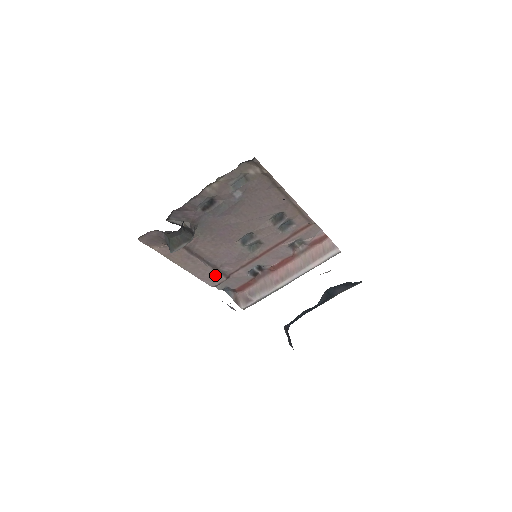
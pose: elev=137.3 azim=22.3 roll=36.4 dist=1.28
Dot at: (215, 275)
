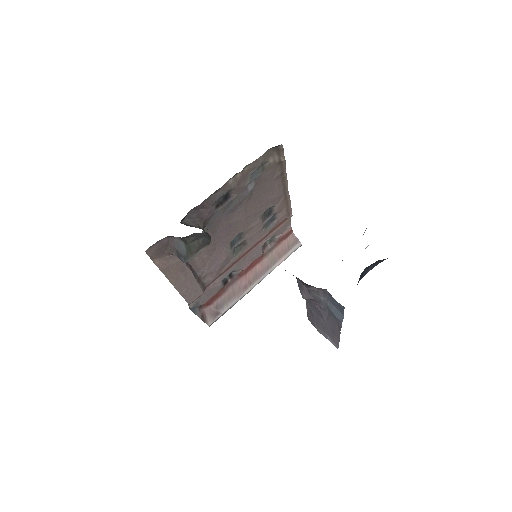
Dot at: (197, 289)
